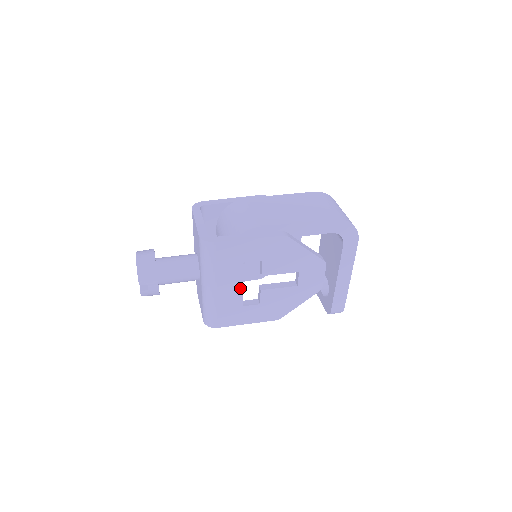
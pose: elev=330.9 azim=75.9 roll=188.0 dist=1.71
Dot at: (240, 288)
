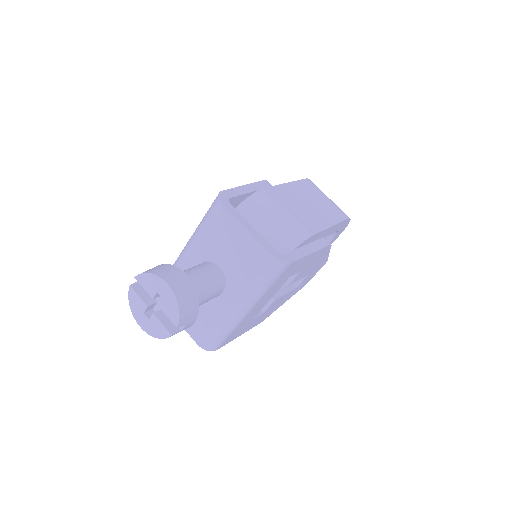
Dot at: (265, 303)
